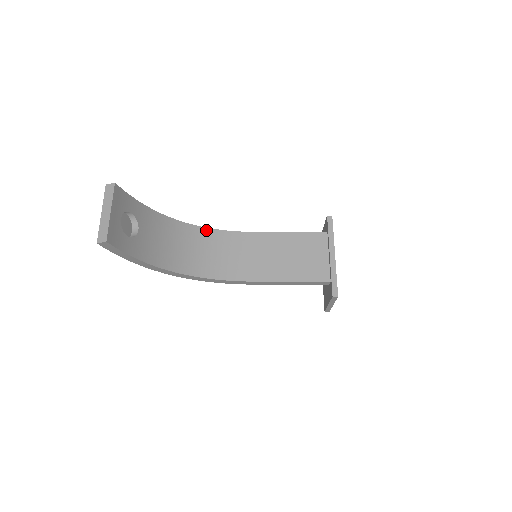
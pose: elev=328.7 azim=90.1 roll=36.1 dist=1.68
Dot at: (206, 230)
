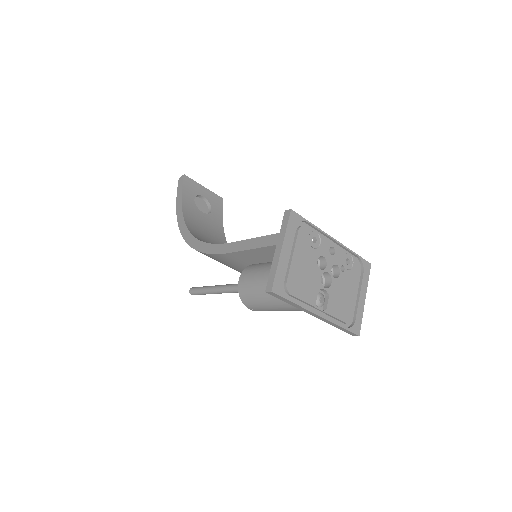
Dot at: occluded
